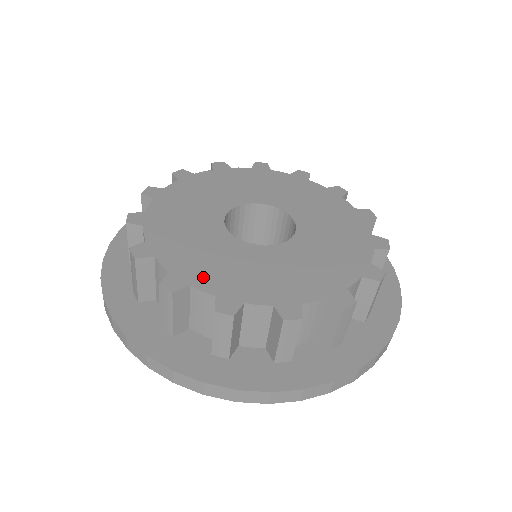
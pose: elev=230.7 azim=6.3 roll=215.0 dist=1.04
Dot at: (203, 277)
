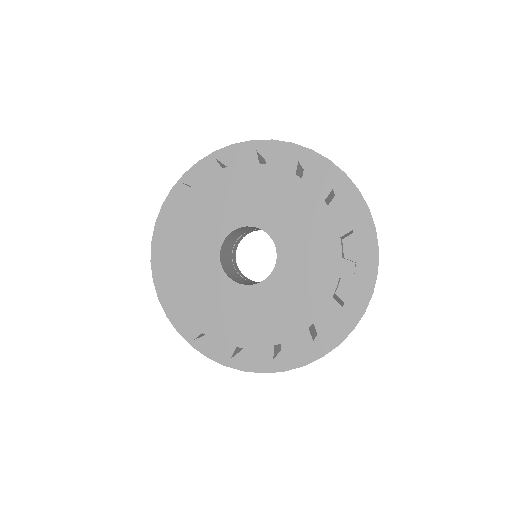
Dot at: (273, 334)
